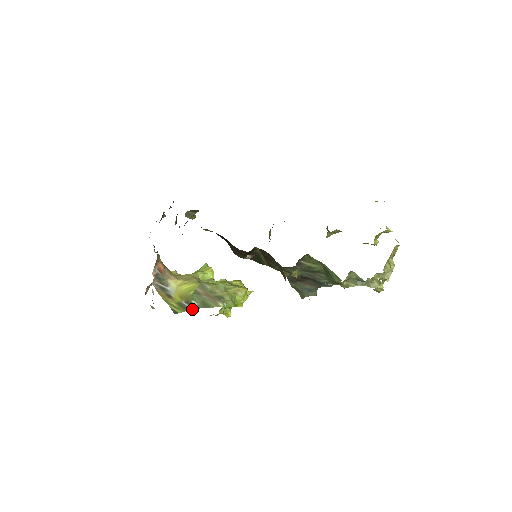
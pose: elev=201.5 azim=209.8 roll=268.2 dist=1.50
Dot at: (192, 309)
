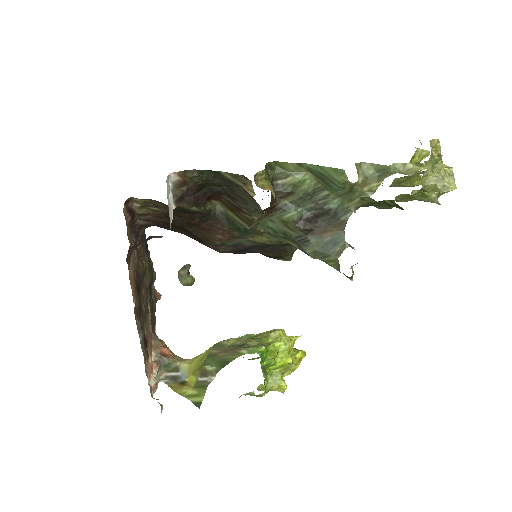
Dot at: (211, 380)
